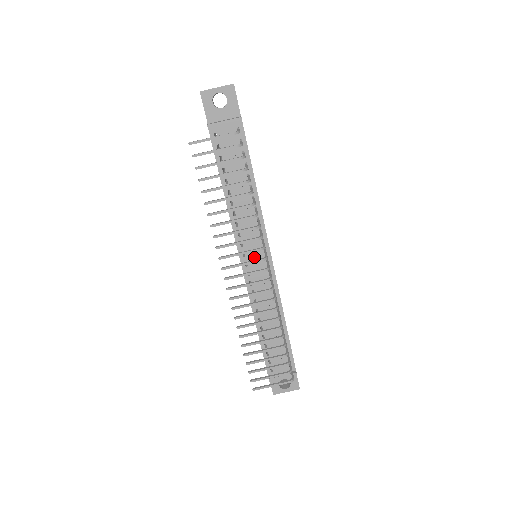
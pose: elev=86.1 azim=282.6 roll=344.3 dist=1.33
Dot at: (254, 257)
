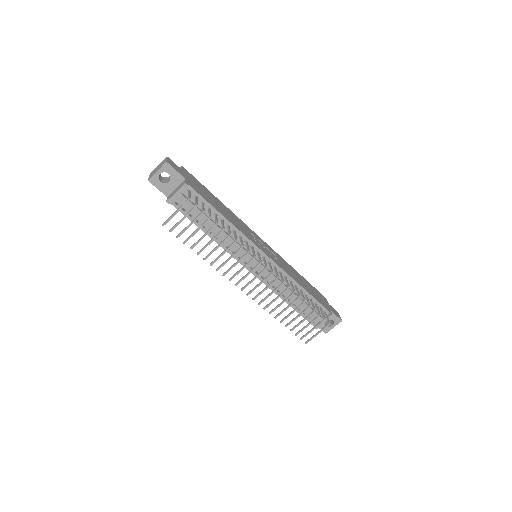
Dot at: (253, 262)
